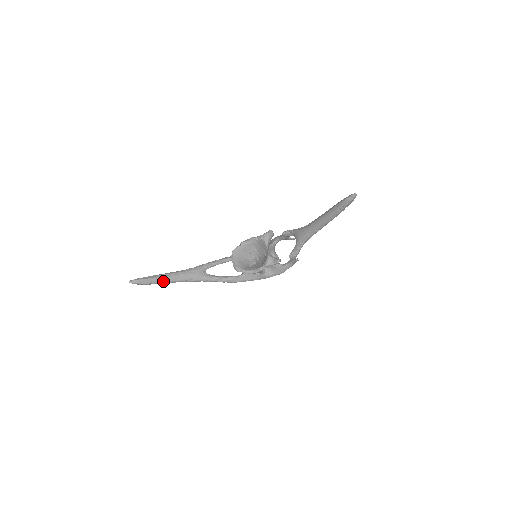
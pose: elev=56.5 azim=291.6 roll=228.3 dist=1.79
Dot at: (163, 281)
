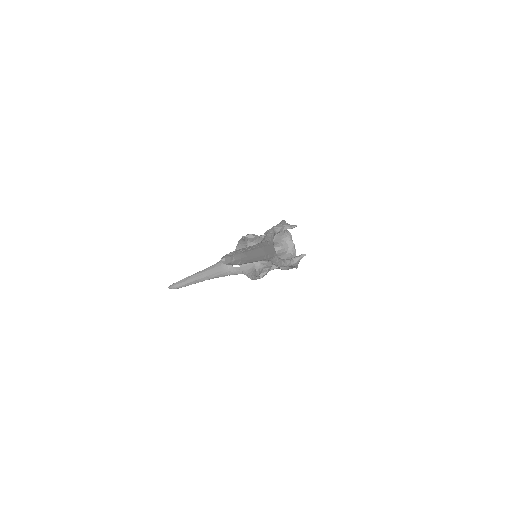
Dot at: (195, 282)
